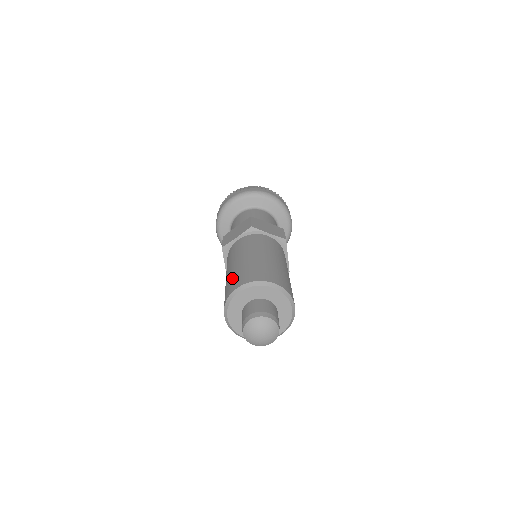
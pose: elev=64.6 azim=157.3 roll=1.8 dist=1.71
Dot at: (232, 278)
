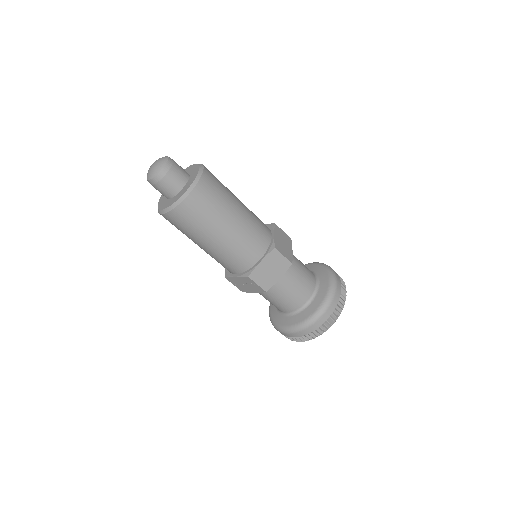
Dot at: occluded
